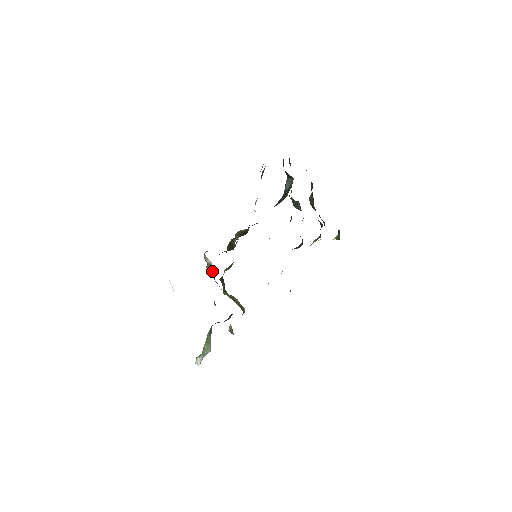
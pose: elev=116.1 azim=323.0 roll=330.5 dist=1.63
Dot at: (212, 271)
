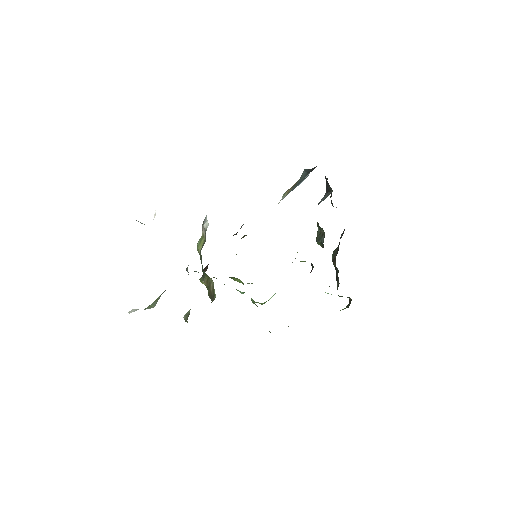
Dot at: (202, 244)
